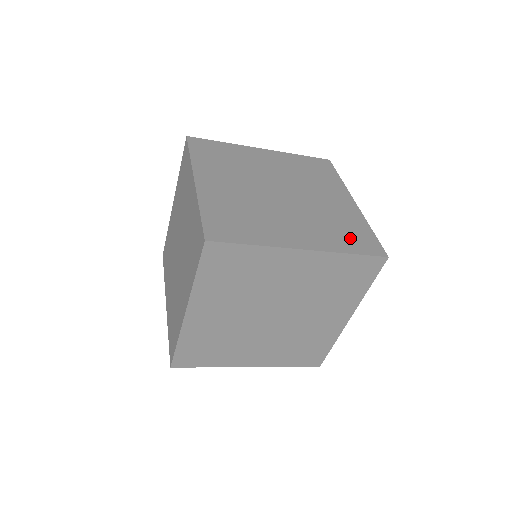
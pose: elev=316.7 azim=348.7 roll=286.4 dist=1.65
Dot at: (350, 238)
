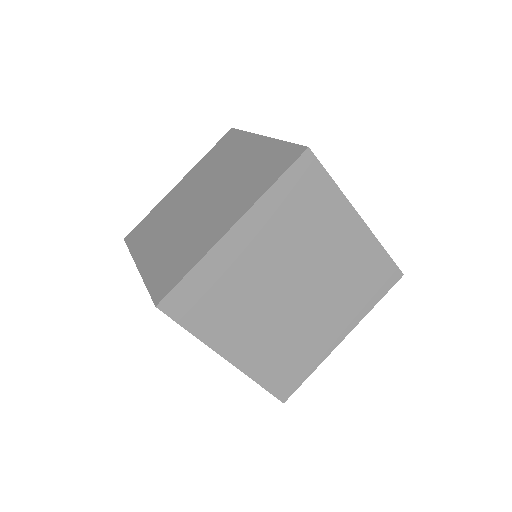
Dot at: (281, 371)
